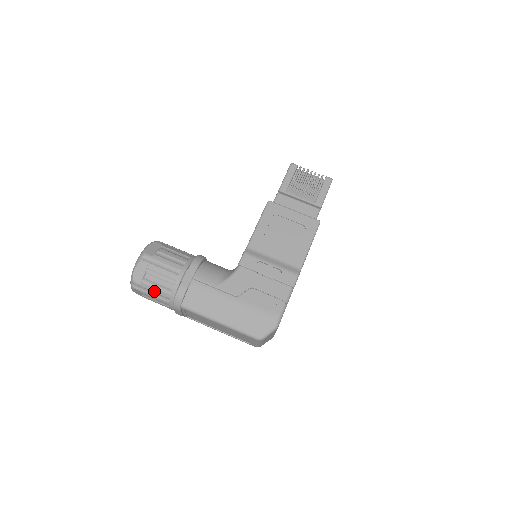
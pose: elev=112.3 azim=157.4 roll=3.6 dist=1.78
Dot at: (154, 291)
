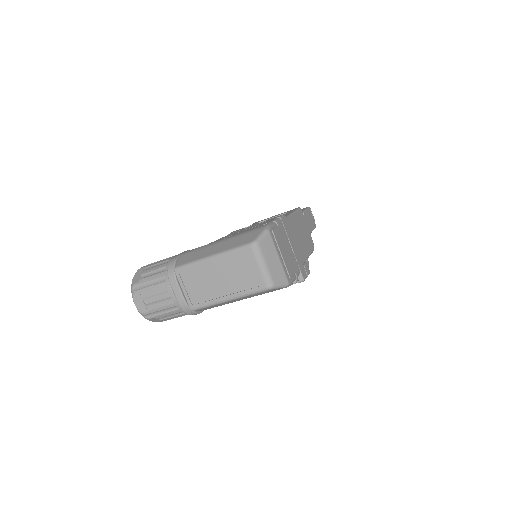
Dot at: (151, 279)
